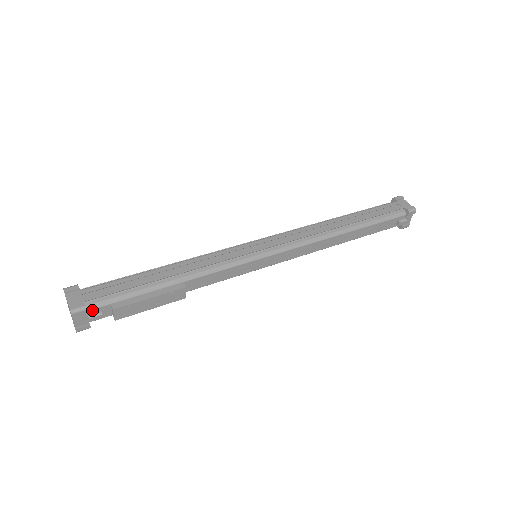
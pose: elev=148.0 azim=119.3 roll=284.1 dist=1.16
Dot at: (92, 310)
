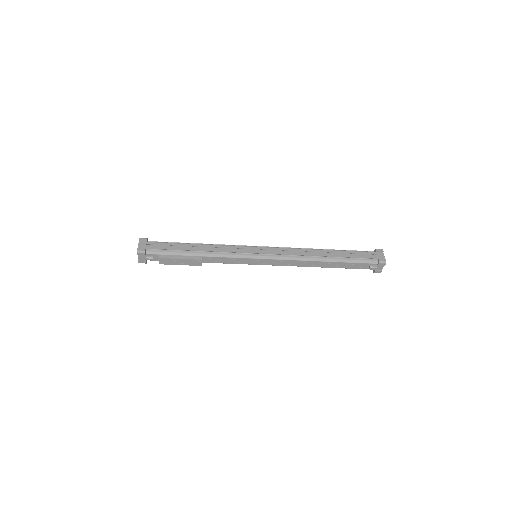
Dot at: (148, 254)
